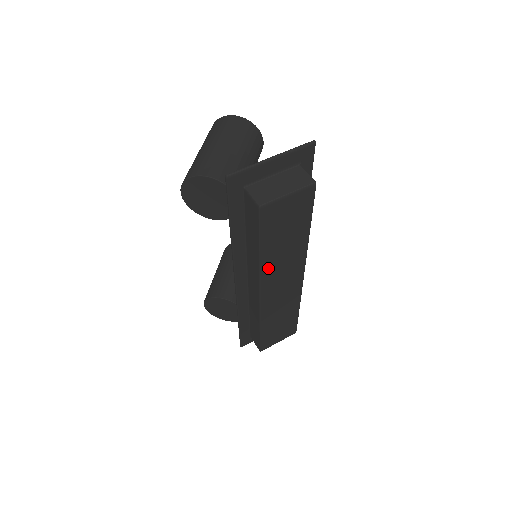
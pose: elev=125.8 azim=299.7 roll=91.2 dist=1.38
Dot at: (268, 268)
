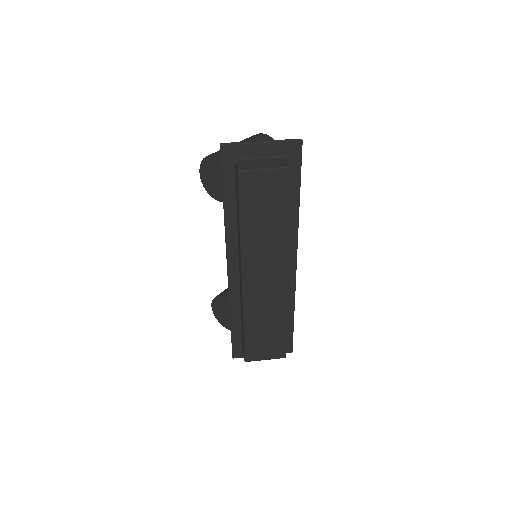
Dot at: (249, 247)
